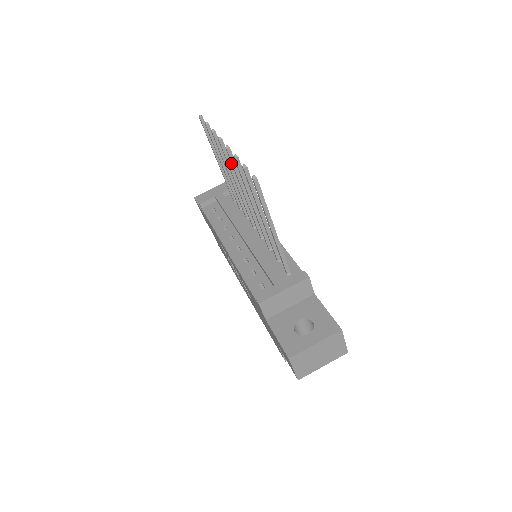
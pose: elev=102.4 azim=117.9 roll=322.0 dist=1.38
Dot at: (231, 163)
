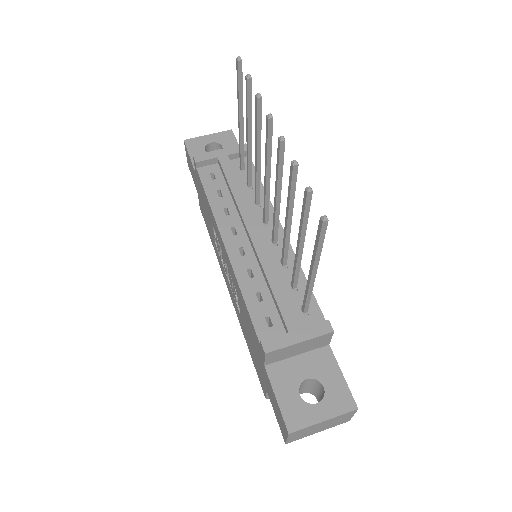
Dot at: occluded
